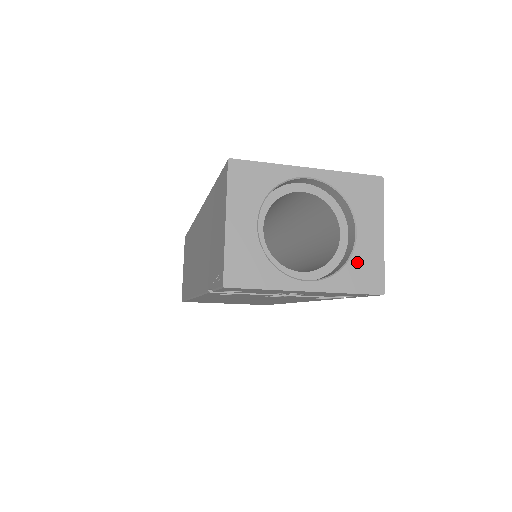
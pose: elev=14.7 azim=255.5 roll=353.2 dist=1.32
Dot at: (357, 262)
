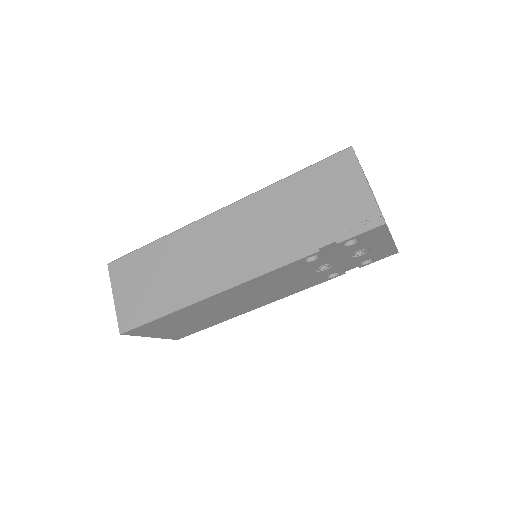
Dot at: occluded
